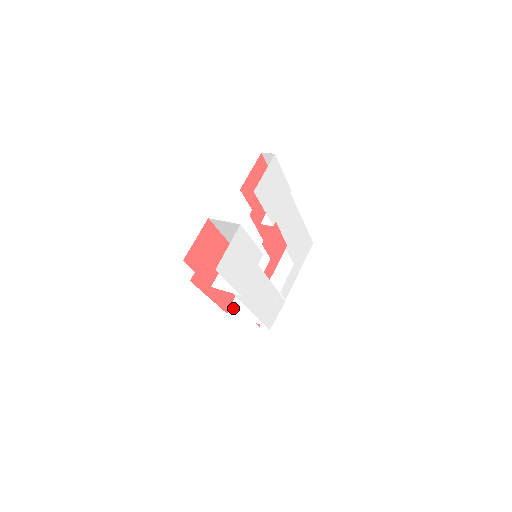
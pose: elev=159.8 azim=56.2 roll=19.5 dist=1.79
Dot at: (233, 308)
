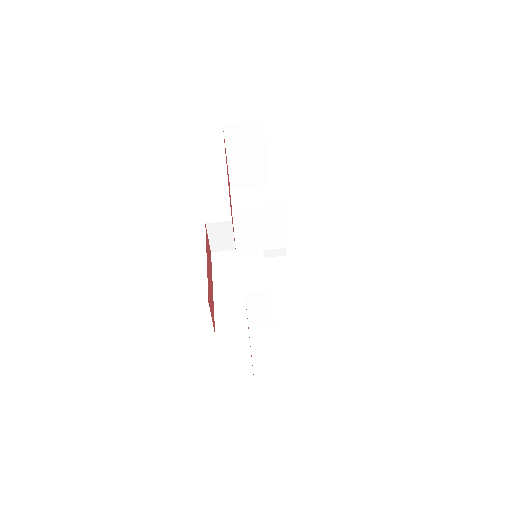
Dot at: (214, 247)
